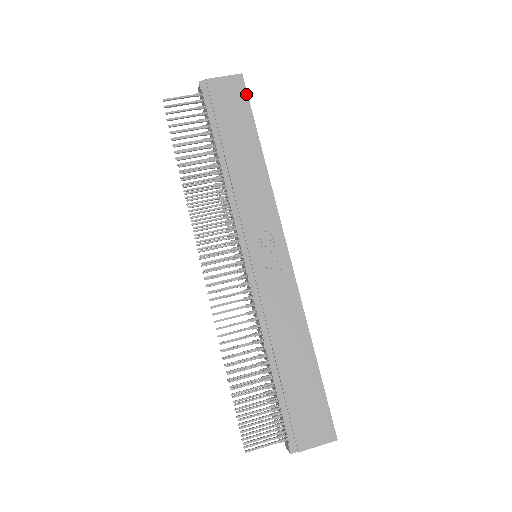
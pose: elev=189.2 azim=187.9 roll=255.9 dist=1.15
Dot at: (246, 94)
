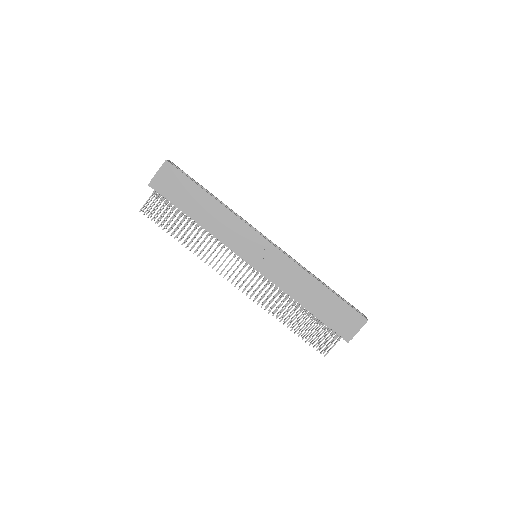
Dot at: (178, 171)
